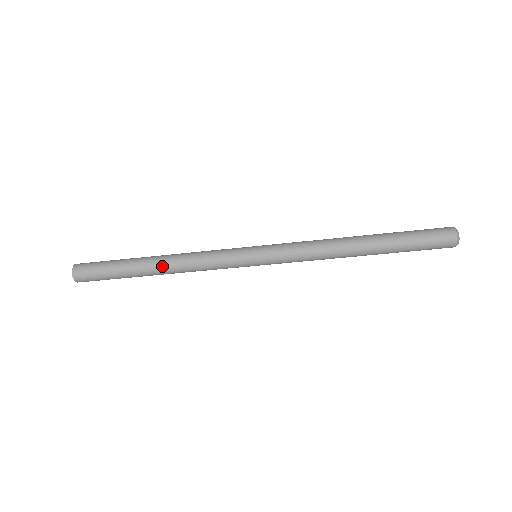
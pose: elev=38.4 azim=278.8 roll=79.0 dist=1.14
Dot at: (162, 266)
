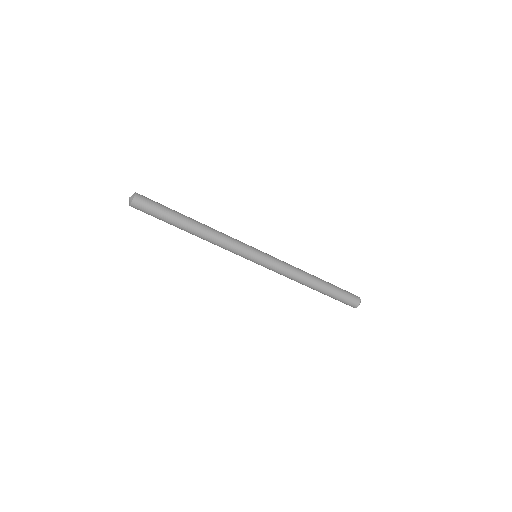
Dot at: (198, 233)
